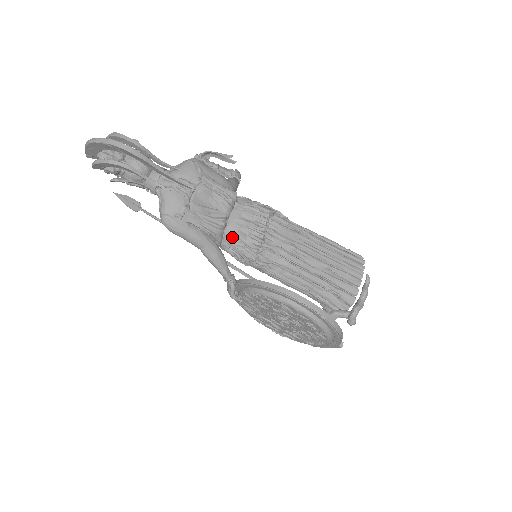
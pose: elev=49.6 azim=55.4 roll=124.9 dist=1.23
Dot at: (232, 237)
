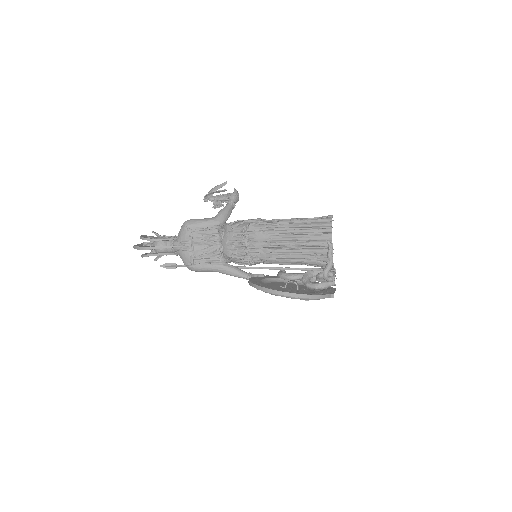
Dot at: (229, 257)
